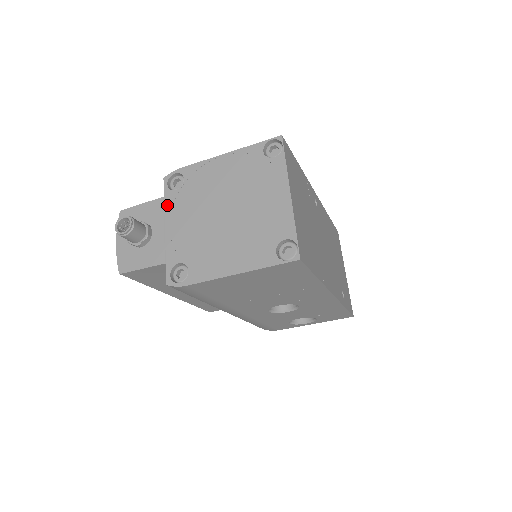
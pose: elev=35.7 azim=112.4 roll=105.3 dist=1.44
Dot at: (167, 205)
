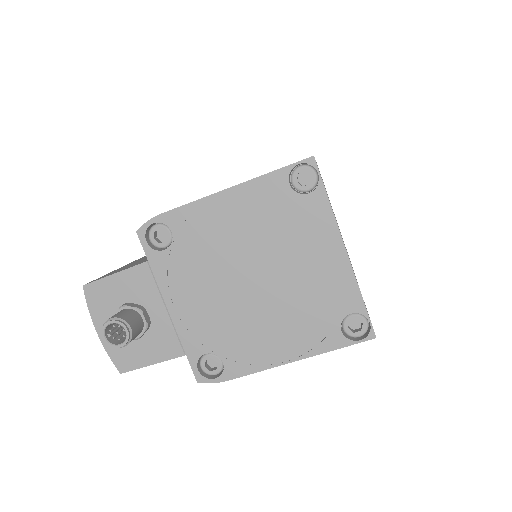
Dot at: (158, 274)
